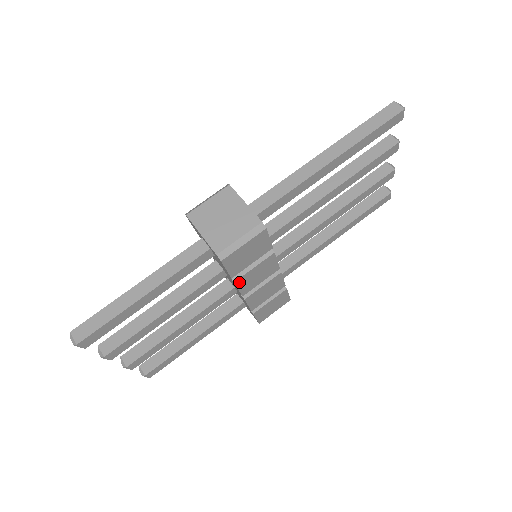
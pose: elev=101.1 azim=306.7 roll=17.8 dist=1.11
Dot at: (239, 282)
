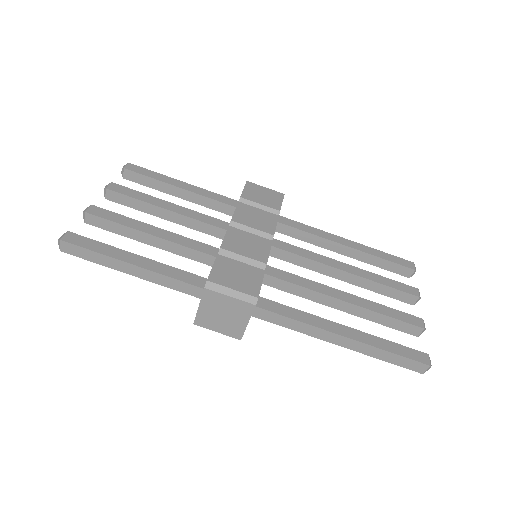
Dot at: occluded
